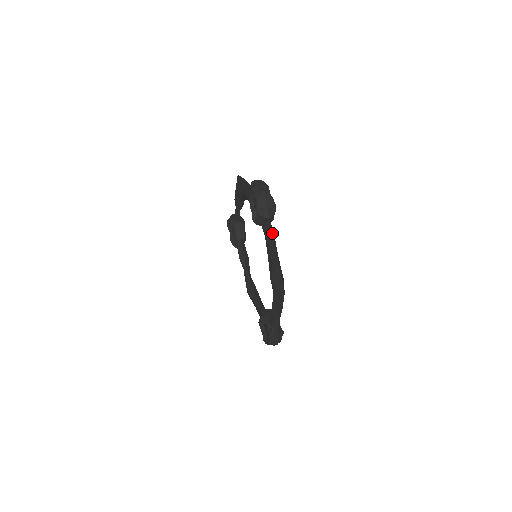
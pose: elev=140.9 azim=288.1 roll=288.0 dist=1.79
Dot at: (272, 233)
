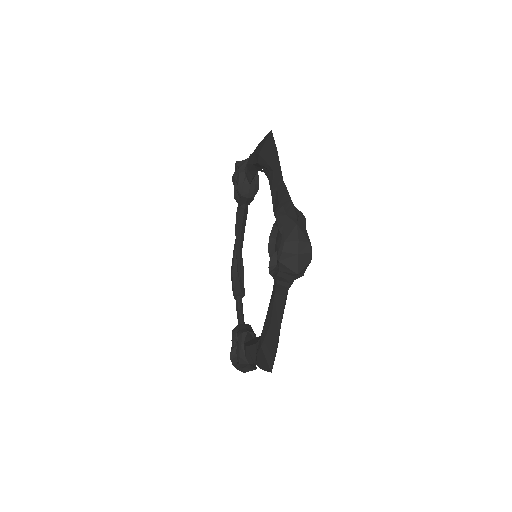
Dot at: occluded
